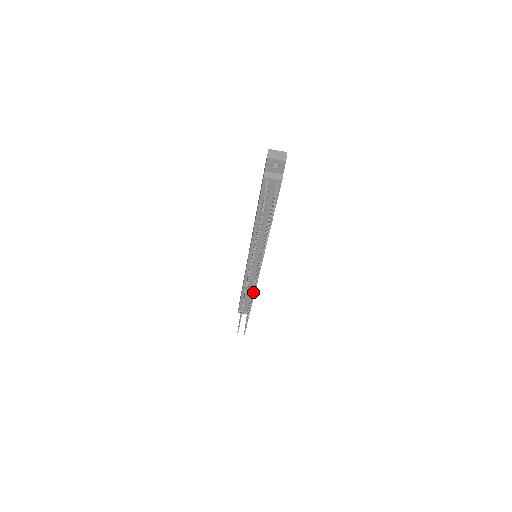
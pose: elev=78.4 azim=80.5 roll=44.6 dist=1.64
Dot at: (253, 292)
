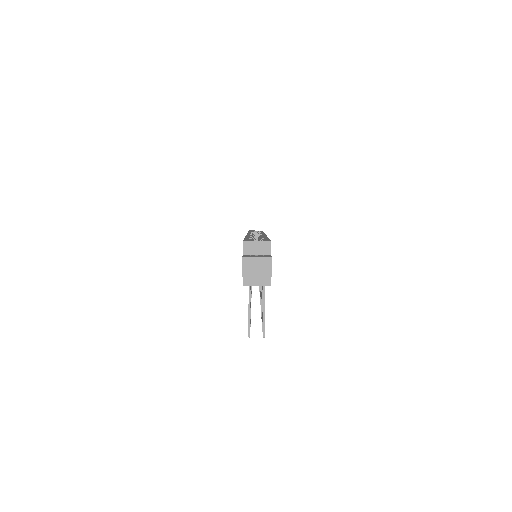
Dot at: occluded
